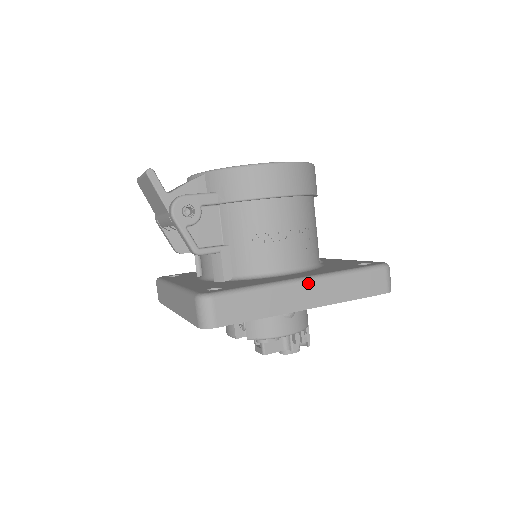
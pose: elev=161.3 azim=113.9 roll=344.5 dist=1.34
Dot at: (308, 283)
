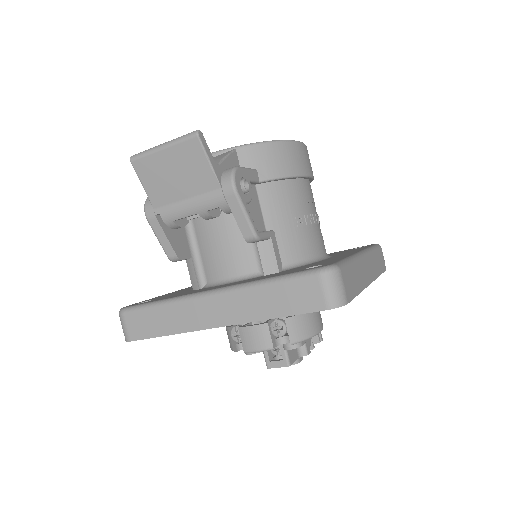
Dot at: (365, 257)
